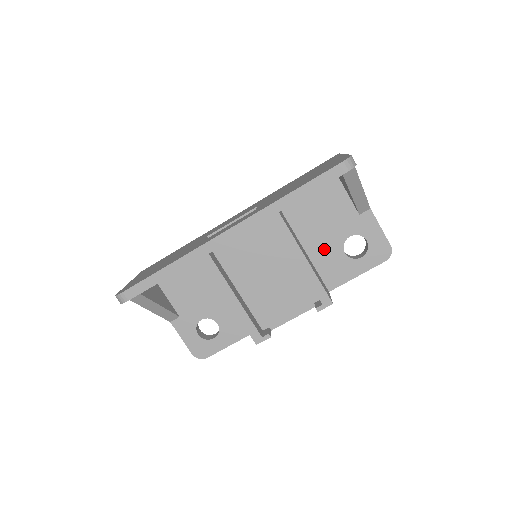
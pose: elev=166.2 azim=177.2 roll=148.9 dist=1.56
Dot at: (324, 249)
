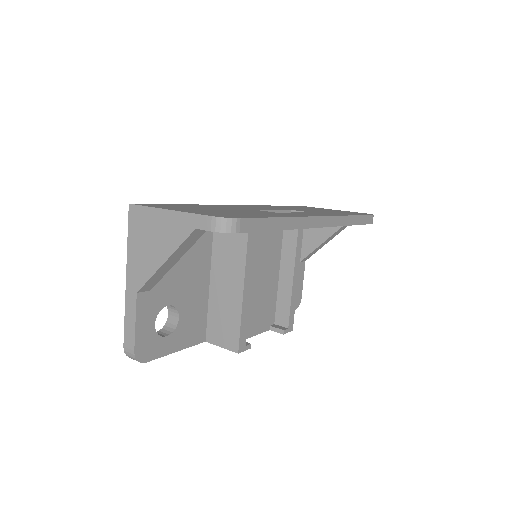
Dot at: occluded
